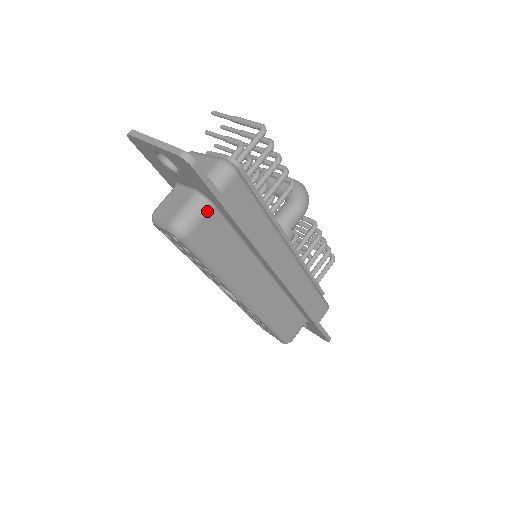
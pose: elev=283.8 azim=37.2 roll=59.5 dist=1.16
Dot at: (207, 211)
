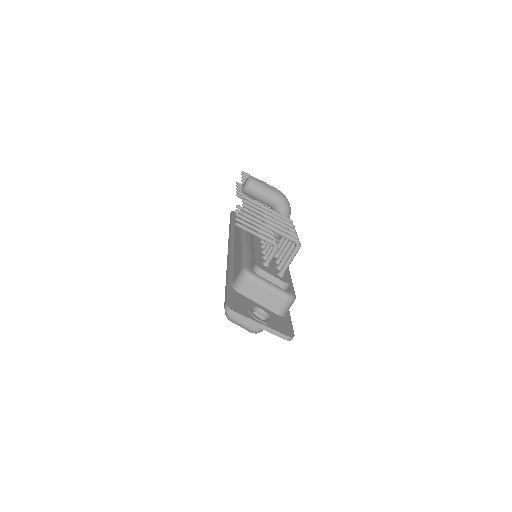
Dot at: occluded
